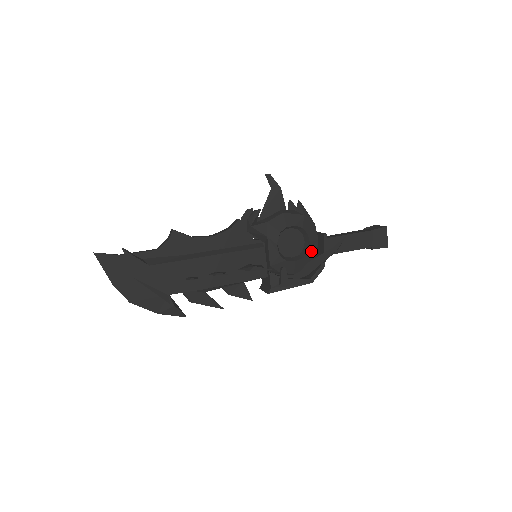
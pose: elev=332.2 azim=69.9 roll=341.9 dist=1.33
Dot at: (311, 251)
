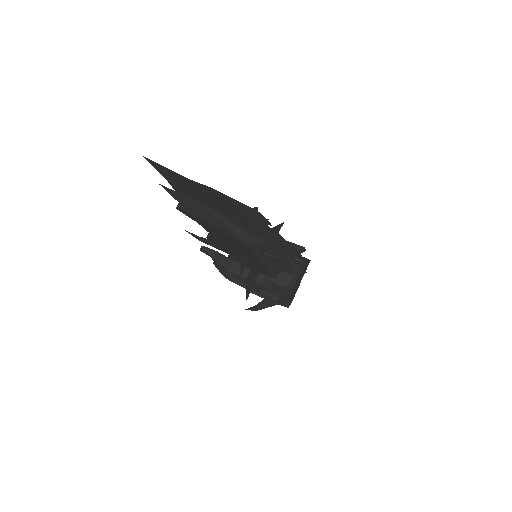
Dot at: occluded
